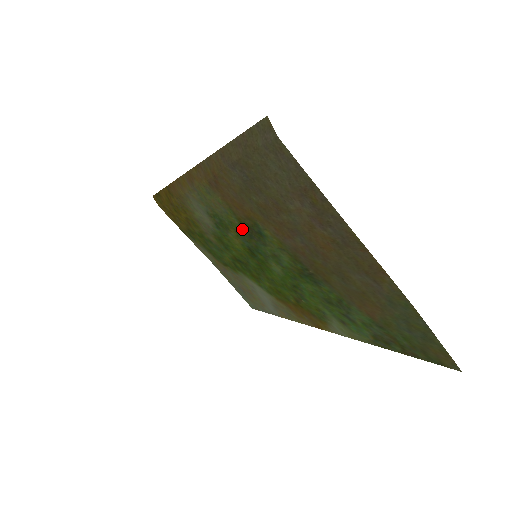
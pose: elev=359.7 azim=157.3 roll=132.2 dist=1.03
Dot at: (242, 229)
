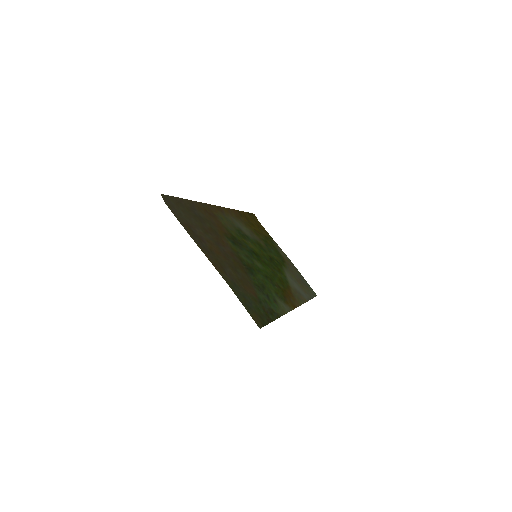
Dot at: (238, 239)
